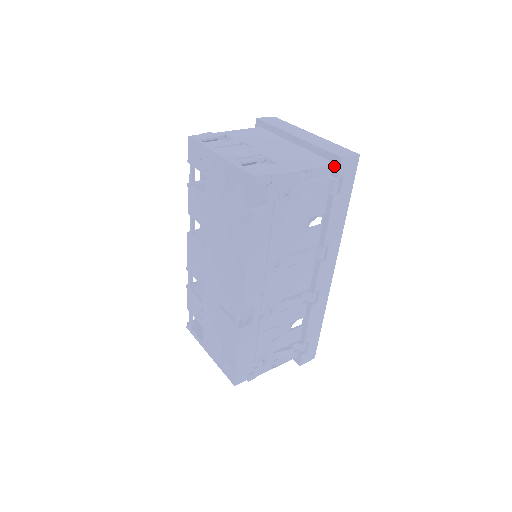
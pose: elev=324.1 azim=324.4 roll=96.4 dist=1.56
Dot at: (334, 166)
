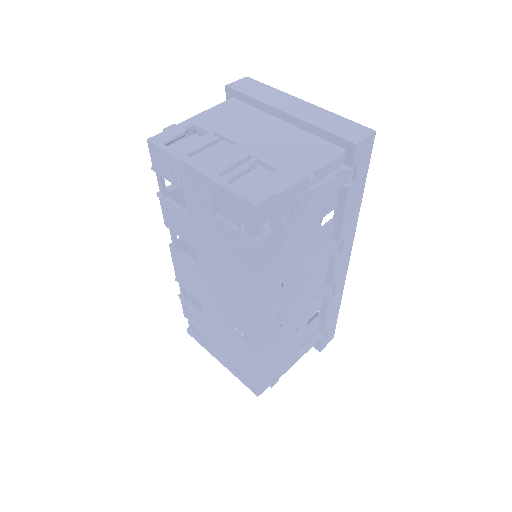
Dot at: (346, 154)
